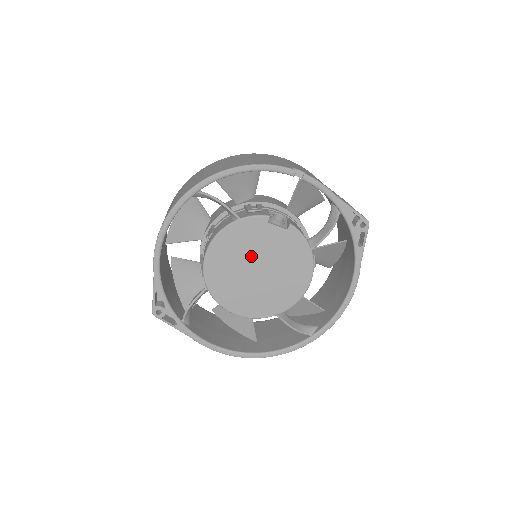
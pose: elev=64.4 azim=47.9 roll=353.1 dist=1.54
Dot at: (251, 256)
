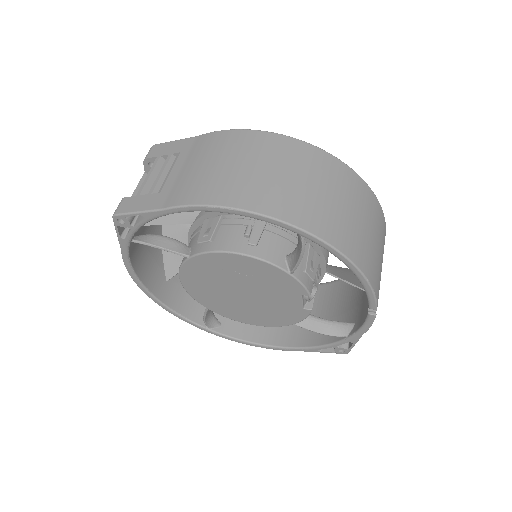
Dot at: (254, 287)
